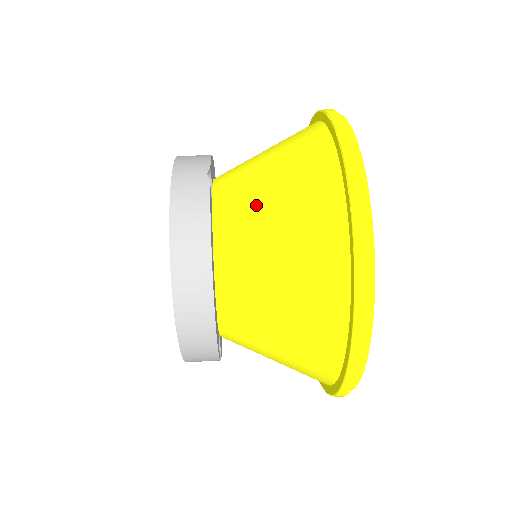
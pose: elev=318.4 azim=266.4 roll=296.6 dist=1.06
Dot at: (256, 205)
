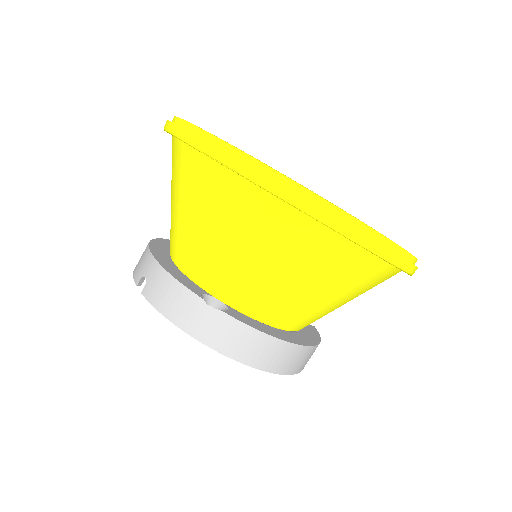
Dot at: (270, 286)
